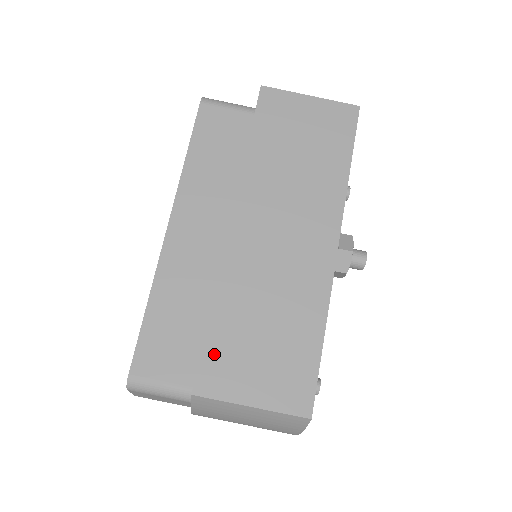
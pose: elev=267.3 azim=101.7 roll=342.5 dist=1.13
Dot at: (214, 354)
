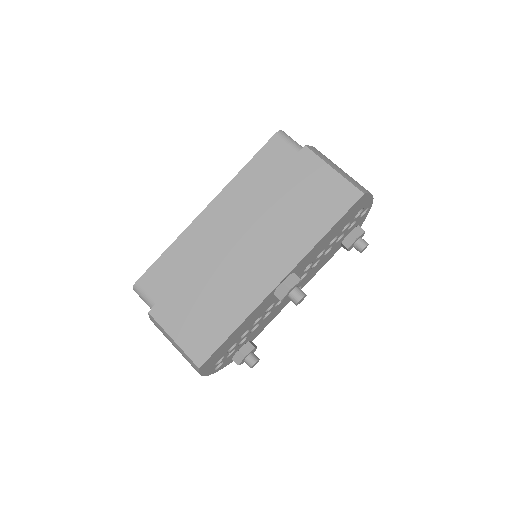
Dot at: (172, 298)
